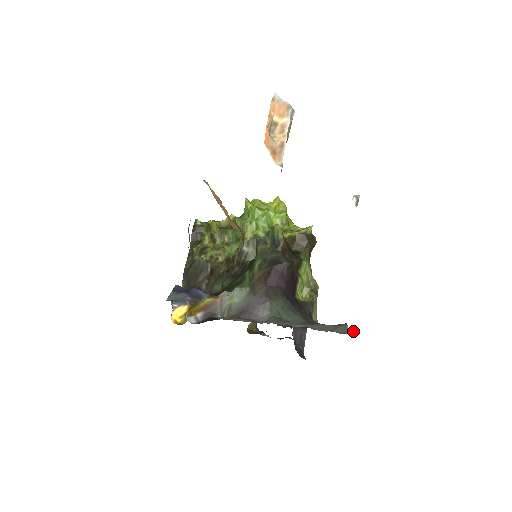
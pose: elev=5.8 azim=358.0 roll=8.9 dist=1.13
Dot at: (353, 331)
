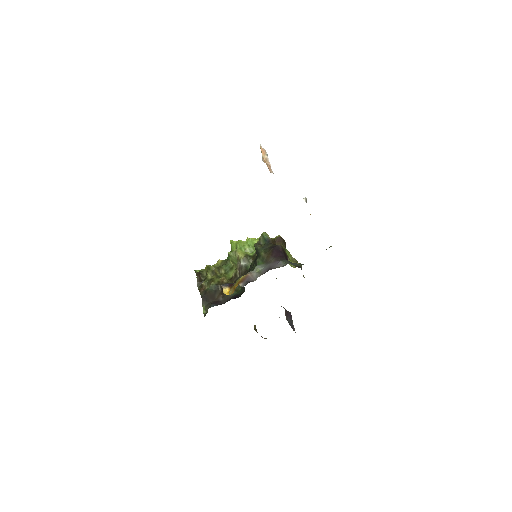
Dot at: occluded
